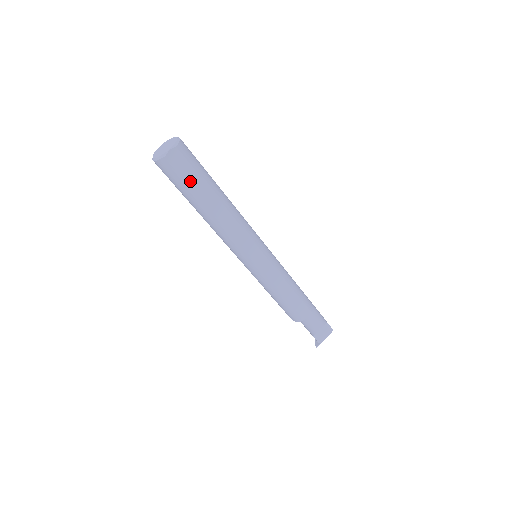
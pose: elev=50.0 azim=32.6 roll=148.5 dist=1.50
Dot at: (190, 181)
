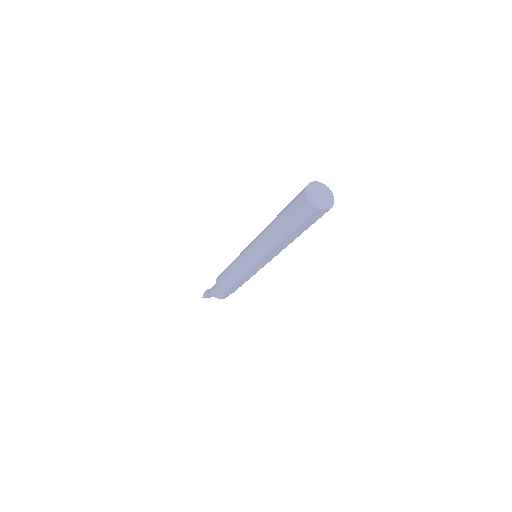
Dot at: (303, 224)
